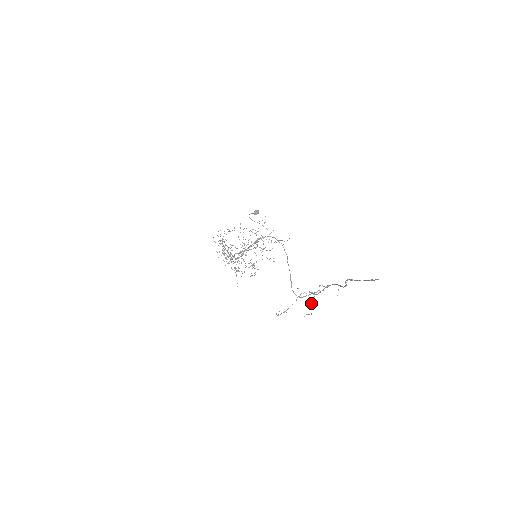
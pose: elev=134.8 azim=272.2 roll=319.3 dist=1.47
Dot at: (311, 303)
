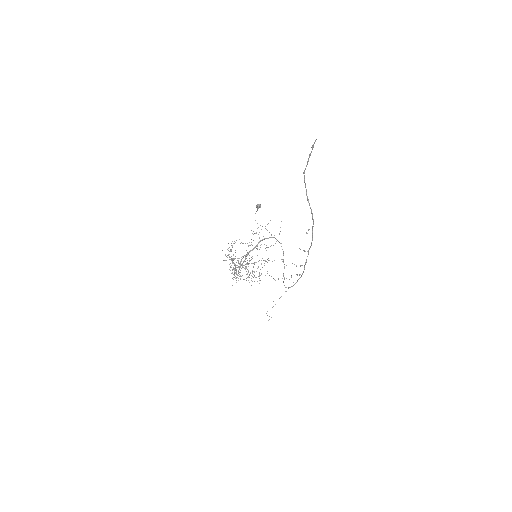
Dot at: occluded
